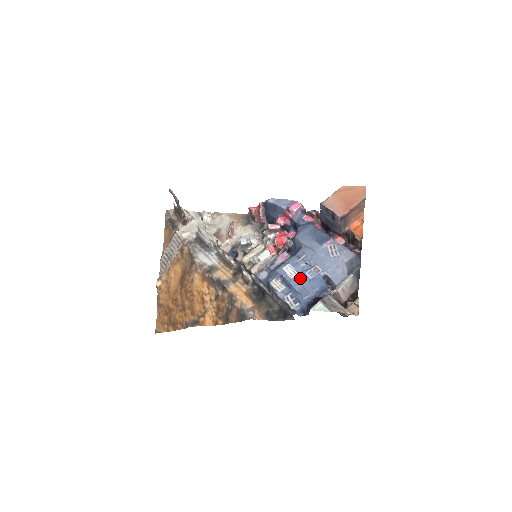
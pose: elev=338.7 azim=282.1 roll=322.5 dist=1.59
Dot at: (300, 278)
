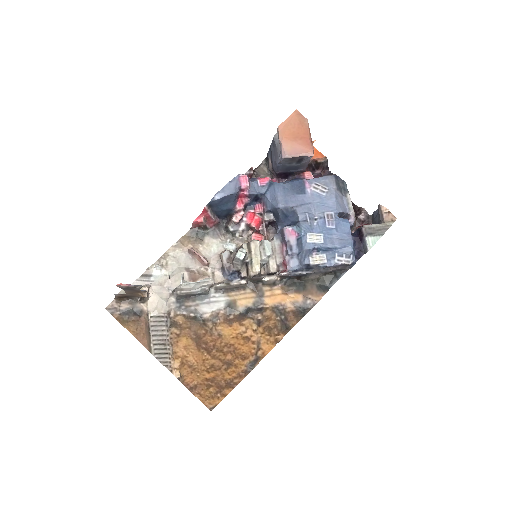
Dot at: (328, 235)
